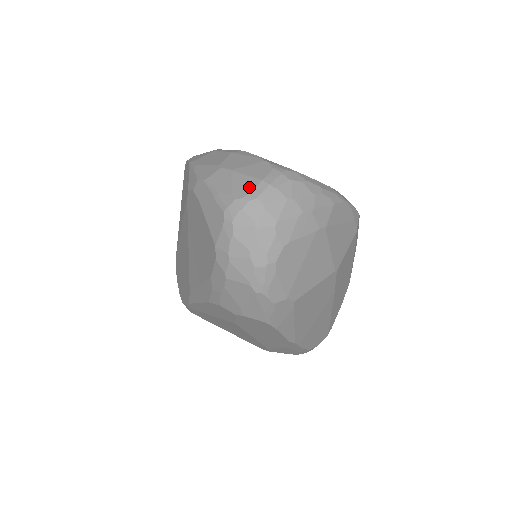
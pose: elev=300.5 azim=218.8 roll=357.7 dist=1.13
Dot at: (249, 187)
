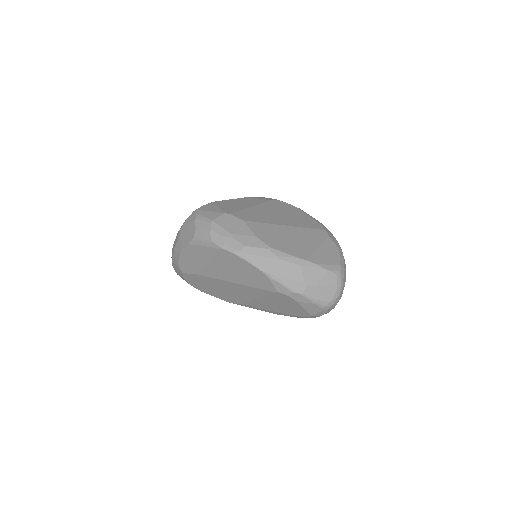
Dot at: (333, 293)
